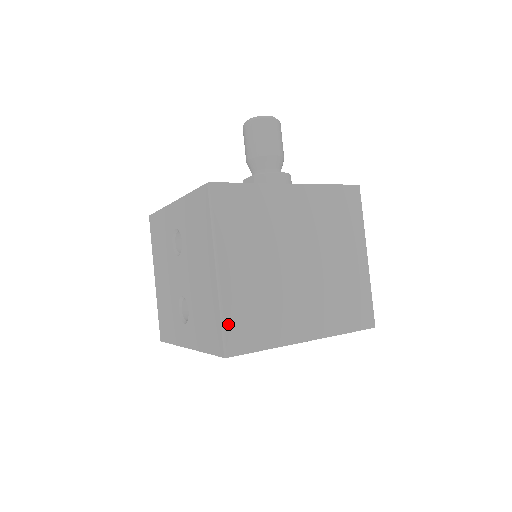
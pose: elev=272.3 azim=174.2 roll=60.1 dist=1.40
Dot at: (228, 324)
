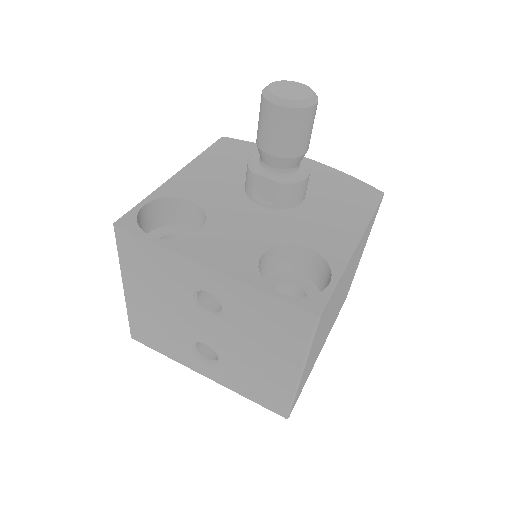
Dot at: (295, 399)
